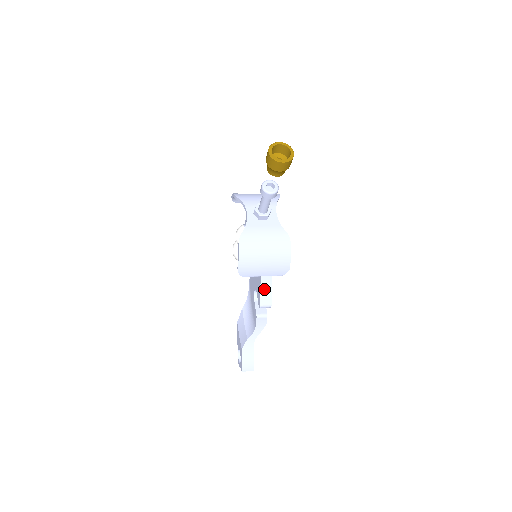
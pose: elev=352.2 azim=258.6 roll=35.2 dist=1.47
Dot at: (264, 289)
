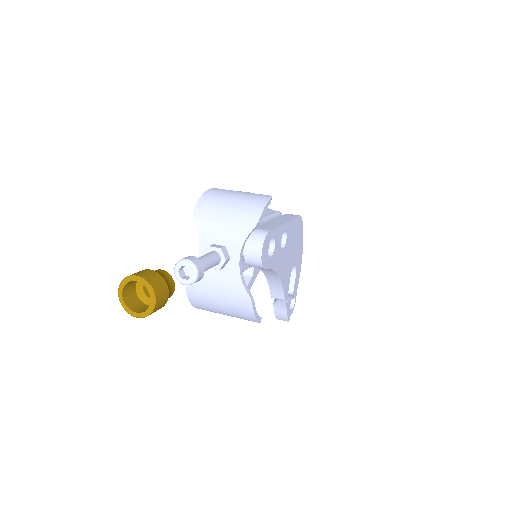
Dot at: (273, 285)
